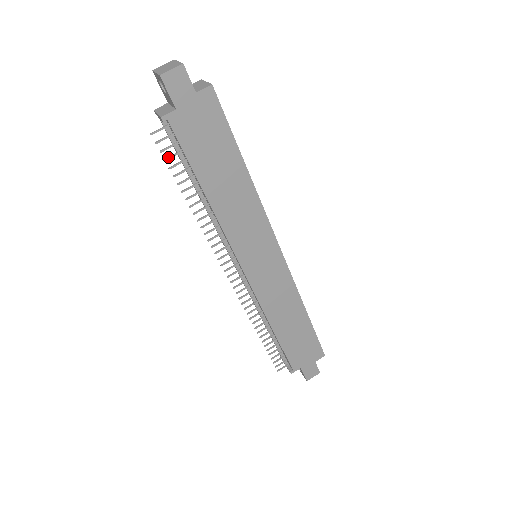
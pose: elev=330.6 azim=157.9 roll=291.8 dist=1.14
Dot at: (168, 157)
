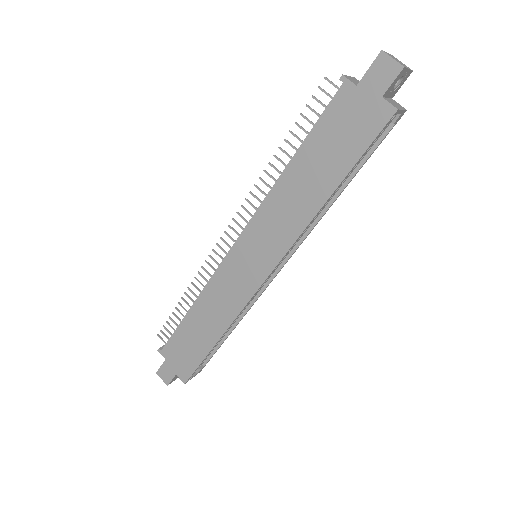
Dot at: occluded
